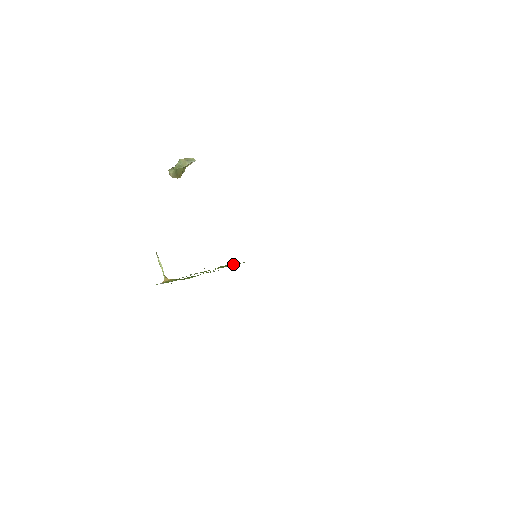
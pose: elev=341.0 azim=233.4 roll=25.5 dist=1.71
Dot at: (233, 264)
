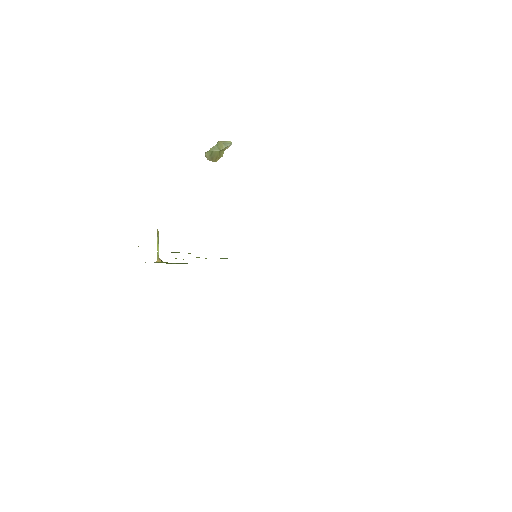
Dot at: (221, 258)
